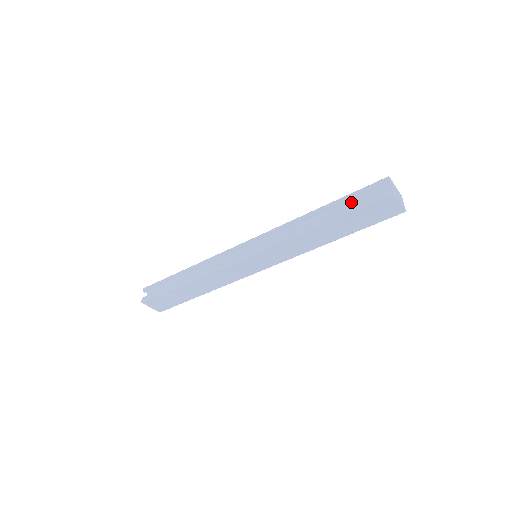
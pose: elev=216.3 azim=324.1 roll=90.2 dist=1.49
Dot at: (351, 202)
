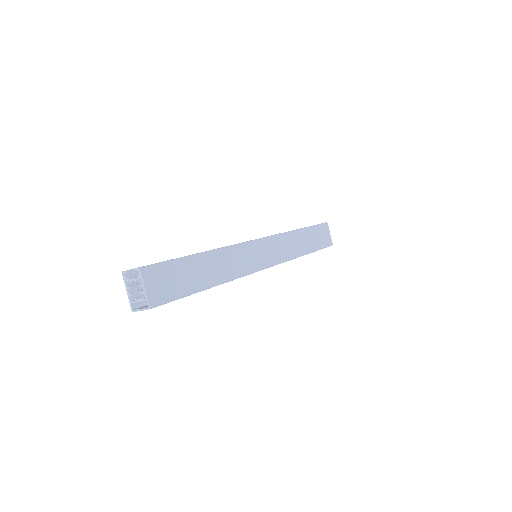
Dot at: occluded
